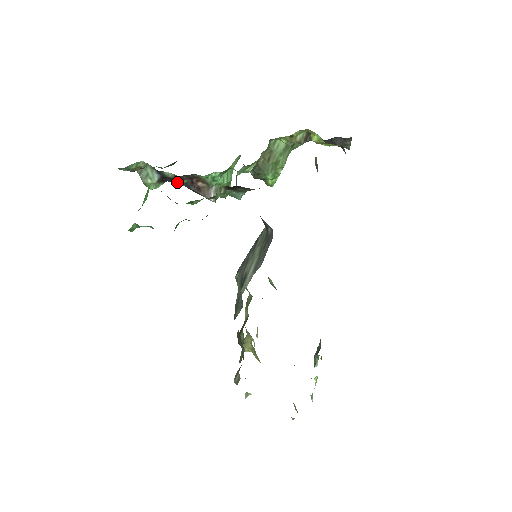
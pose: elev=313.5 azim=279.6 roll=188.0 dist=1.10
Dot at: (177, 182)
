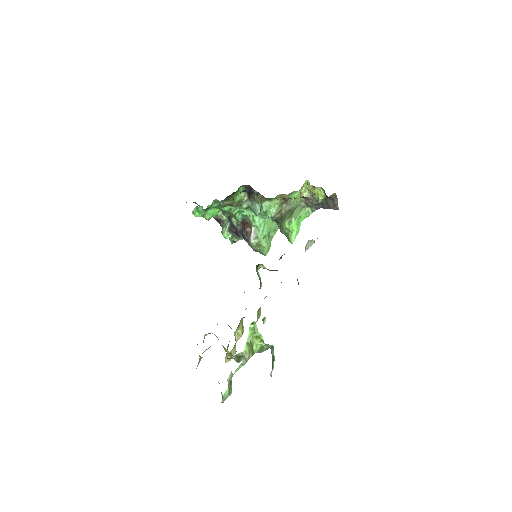
Dot at: (239, 235)
